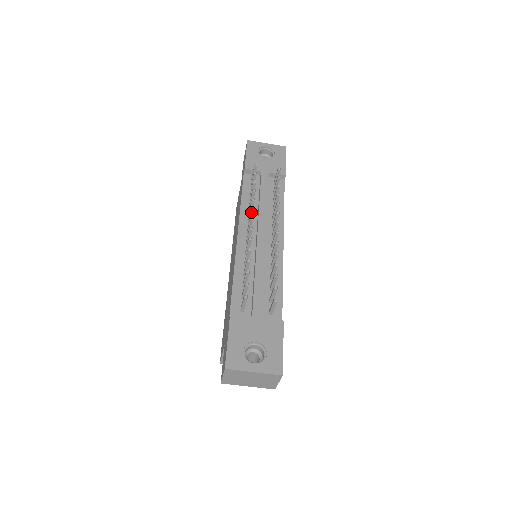
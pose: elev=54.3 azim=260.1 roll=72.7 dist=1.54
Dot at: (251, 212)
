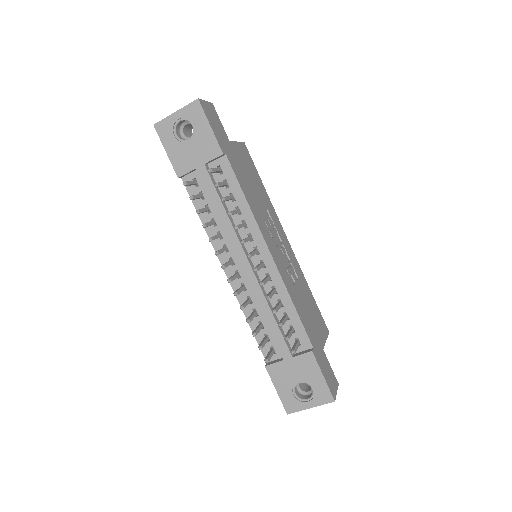
Dot at: (218, 254)
